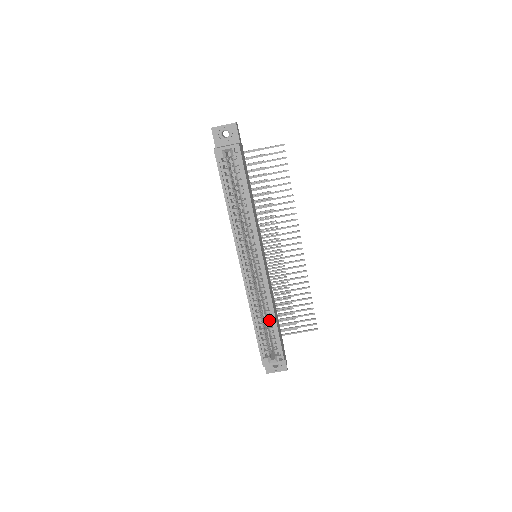
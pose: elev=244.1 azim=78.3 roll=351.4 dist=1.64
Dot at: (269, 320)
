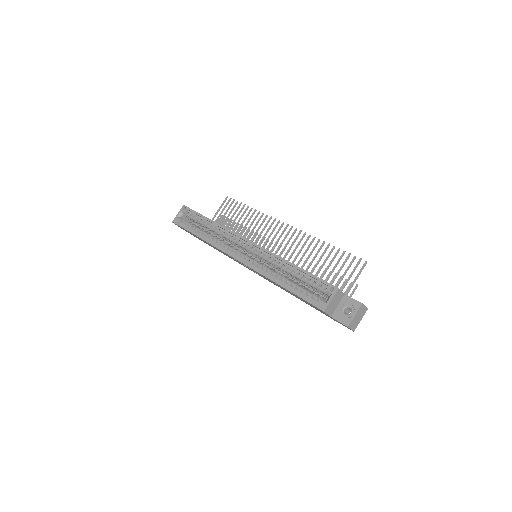
Dot at: (293, 273)
